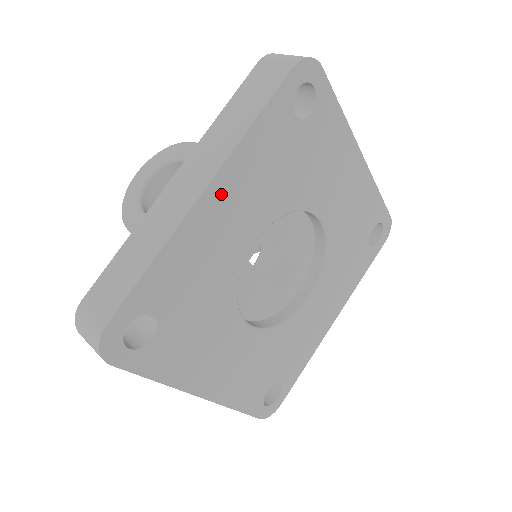
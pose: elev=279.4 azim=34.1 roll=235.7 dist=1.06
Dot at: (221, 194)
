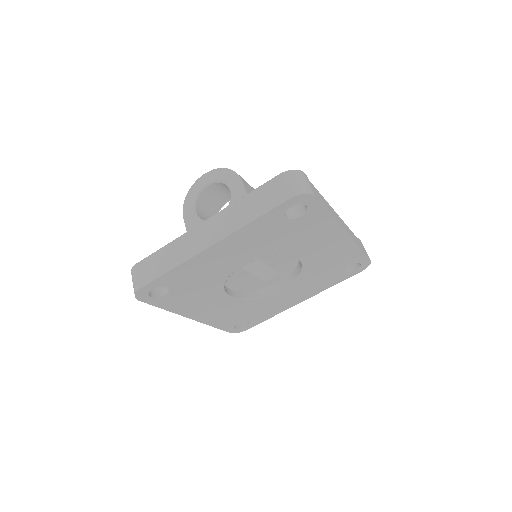
Dot at: (221, 248)
